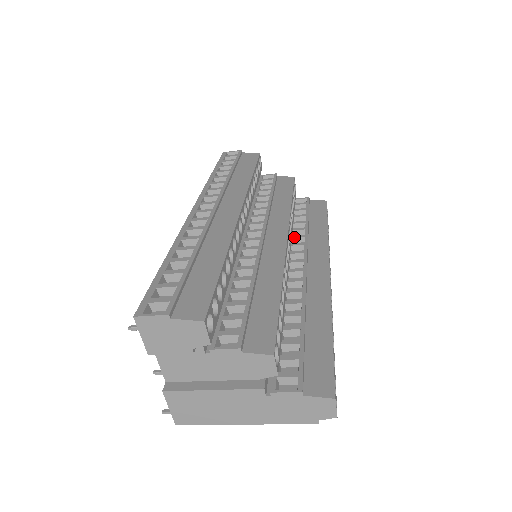
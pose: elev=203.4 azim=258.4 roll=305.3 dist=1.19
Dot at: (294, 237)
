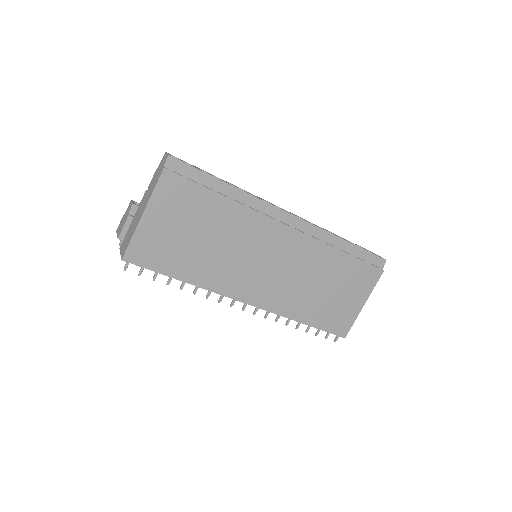
Dot at: occluded
